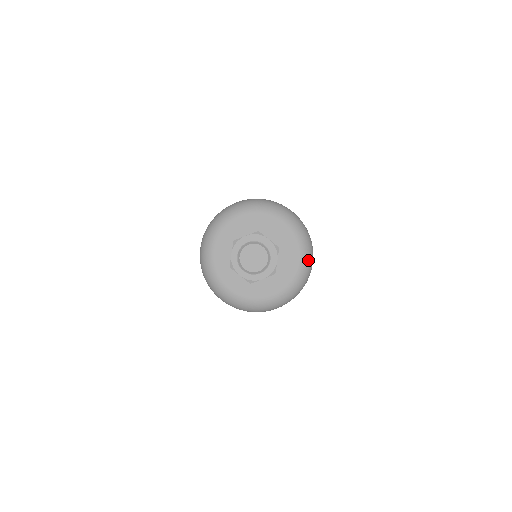
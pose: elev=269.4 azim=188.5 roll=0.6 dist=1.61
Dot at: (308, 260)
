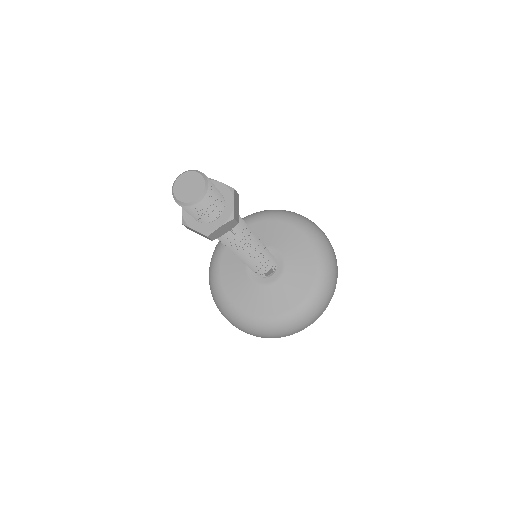
Dot at: (302, 316)
